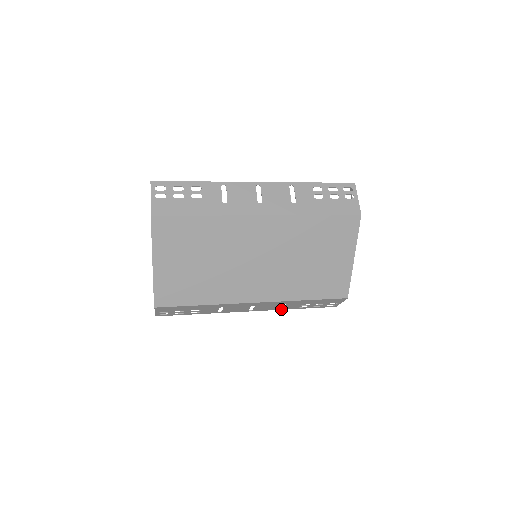
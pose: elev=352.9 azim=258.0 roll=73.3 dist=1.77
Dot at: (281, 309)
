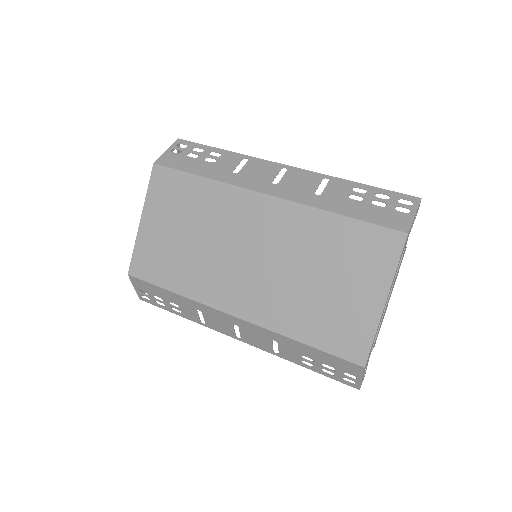
Dot at: (279, 355)
